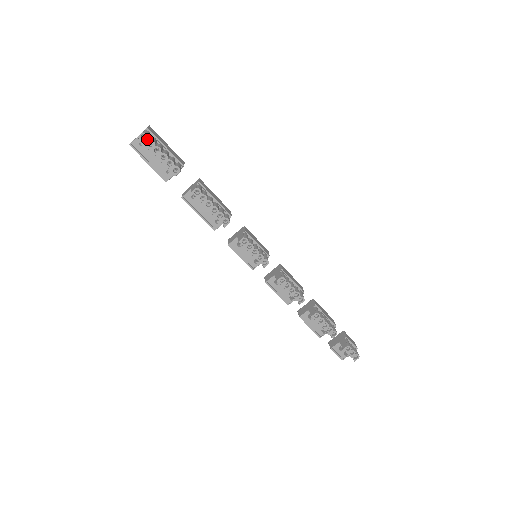
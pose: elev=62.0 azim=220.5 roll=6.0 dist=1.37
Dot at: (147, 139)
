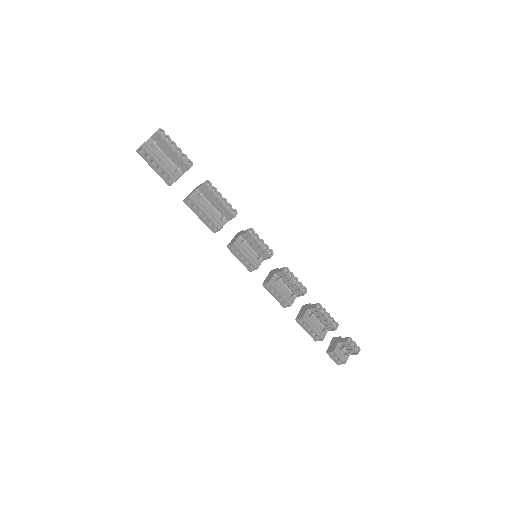
Dot at: (164, 134)
